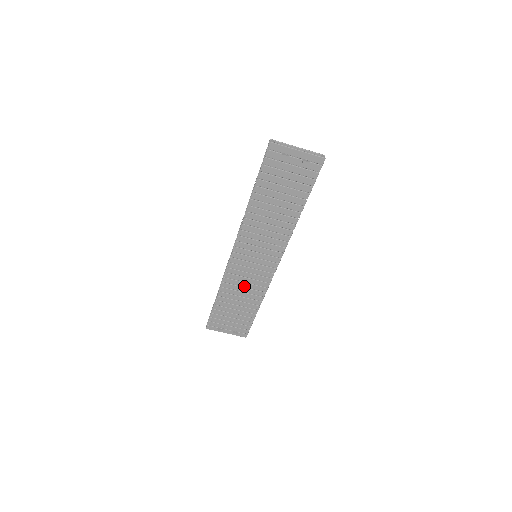
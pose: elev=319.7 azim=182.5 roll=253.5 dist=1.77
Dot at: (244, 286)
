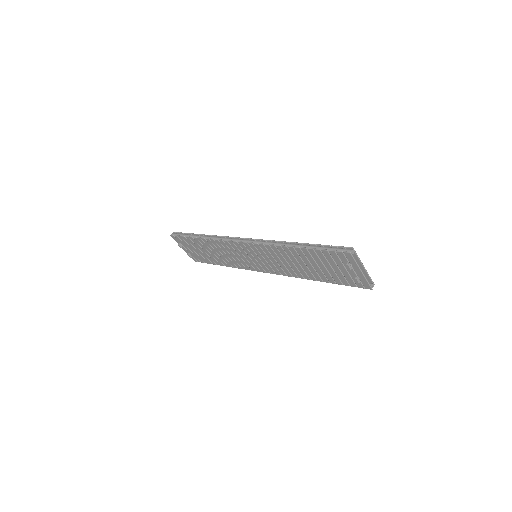
Dot at: (227, 254)
